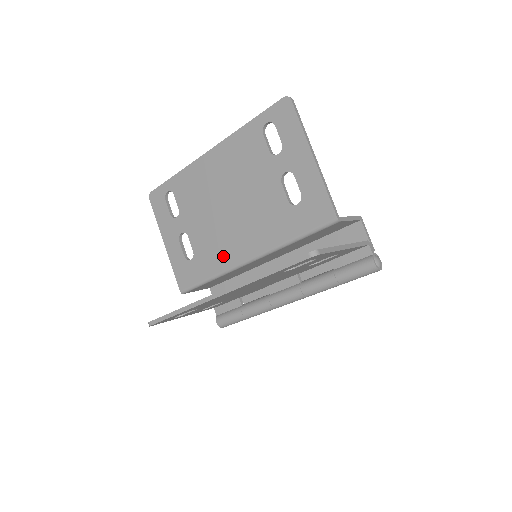
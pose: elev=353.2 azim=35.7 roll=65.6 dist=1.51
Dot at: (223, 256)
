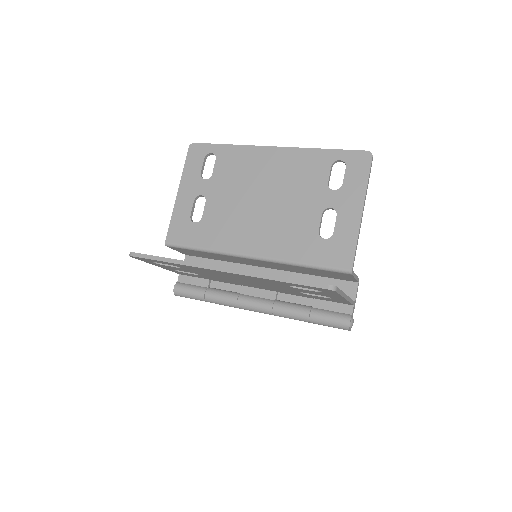
Dot at: (229, 238)
